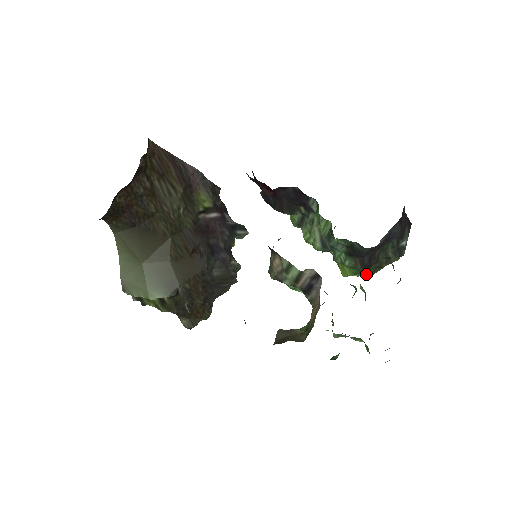
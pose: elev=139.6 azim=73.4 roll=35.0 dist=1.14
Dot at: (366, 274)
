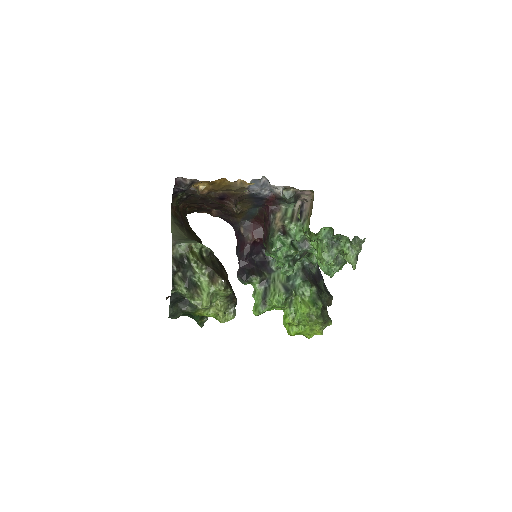
Dot at: occluded
